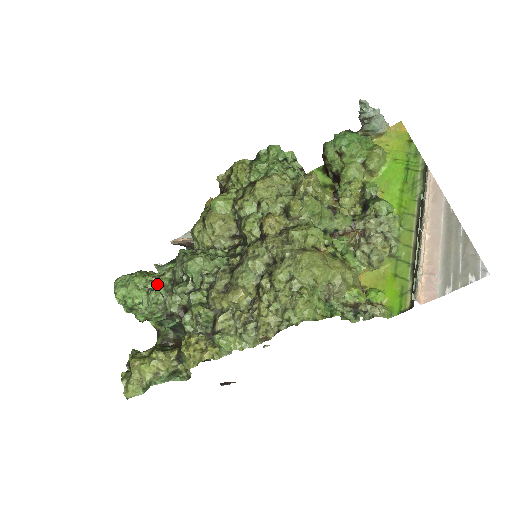
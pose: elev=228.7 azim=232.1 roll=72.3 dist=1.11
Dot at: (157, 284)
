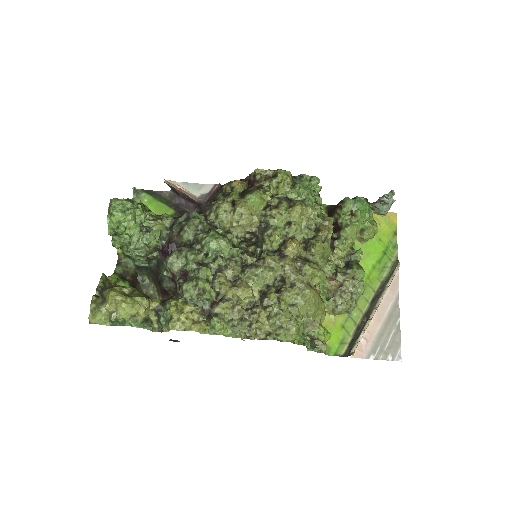
Dot at: (155, 227)
